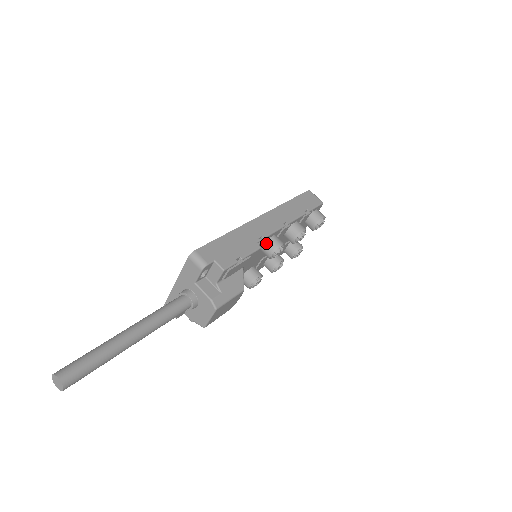
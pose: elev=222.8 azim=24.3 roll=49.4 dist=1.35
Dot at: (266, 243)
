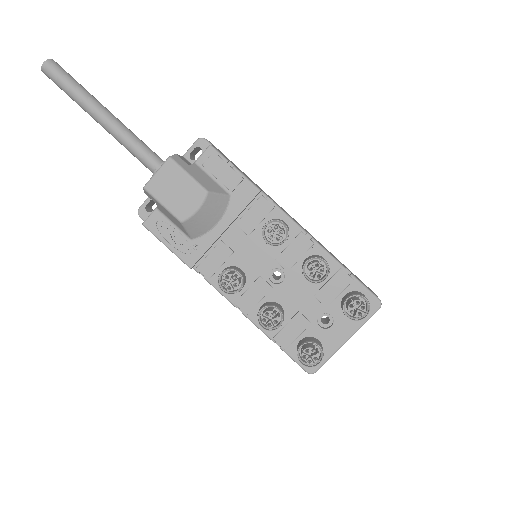
Dot at: occluded
